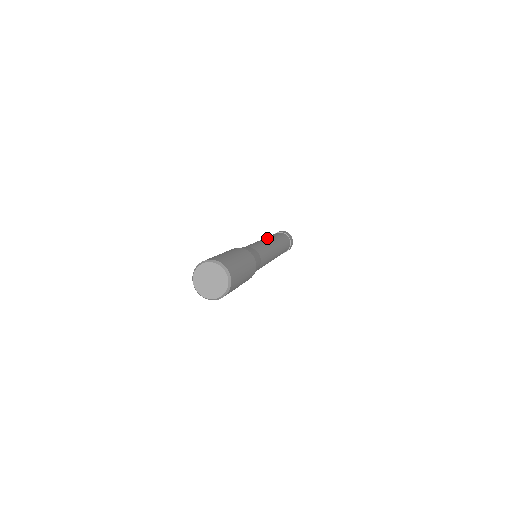
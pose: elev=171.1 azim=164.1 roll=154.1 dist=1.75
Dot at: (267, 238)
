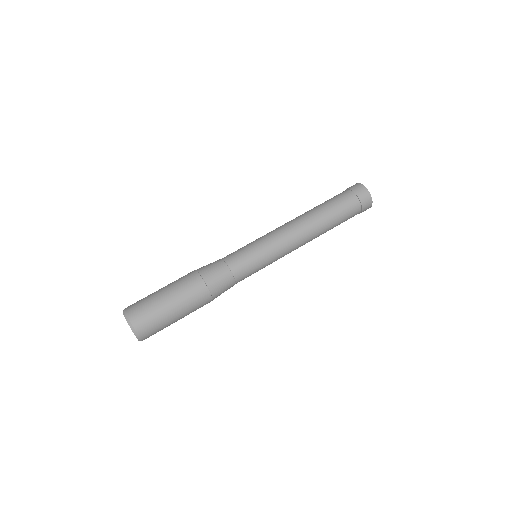
Dot at: (297, 226)
